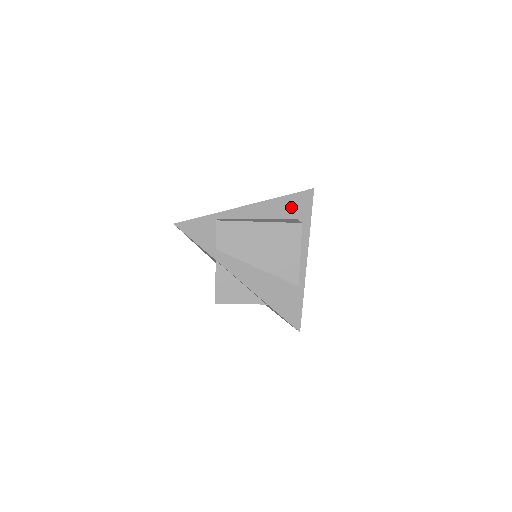
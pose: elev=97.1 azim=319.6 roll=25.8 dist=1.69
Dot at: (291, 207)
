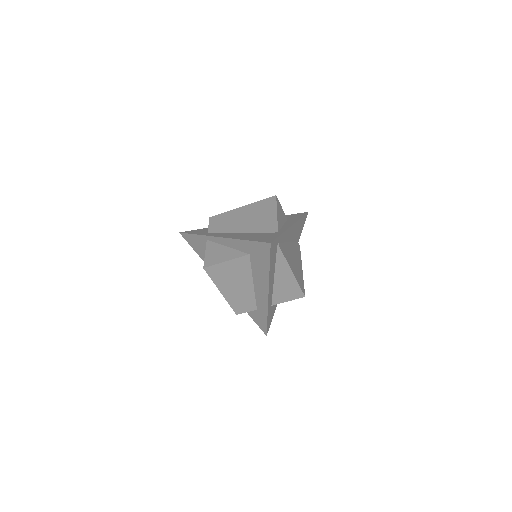
Dot at: occluded
